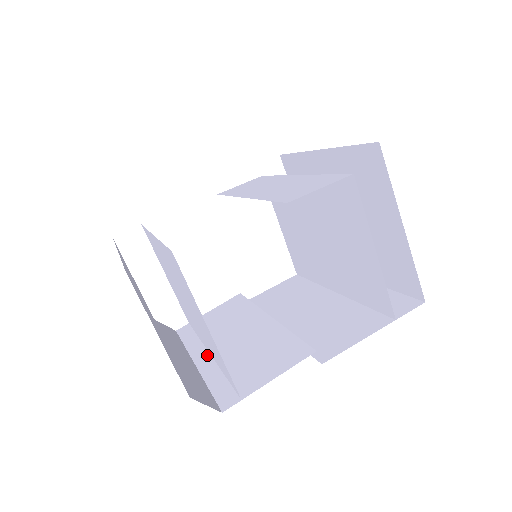
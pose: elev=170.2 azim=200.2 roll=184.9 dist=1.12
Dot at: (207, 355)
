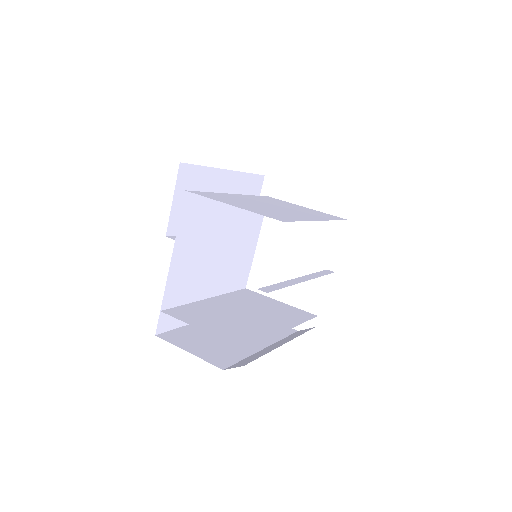
Dot at: occluded
